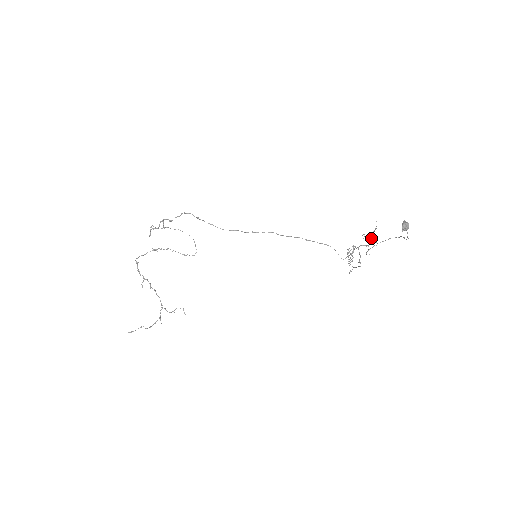
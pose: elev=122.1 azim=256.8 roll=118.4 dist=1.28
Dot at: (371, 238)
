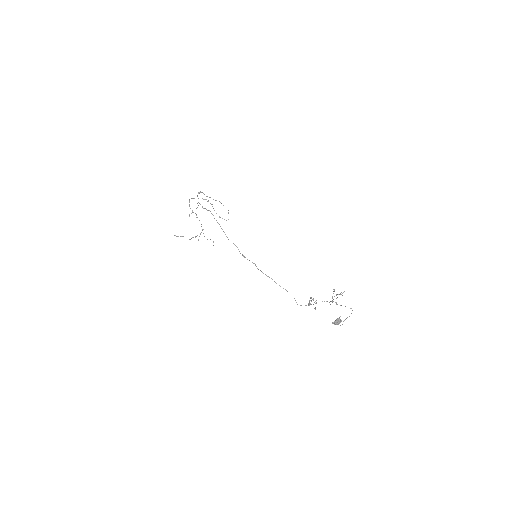
Dot at: occluded
